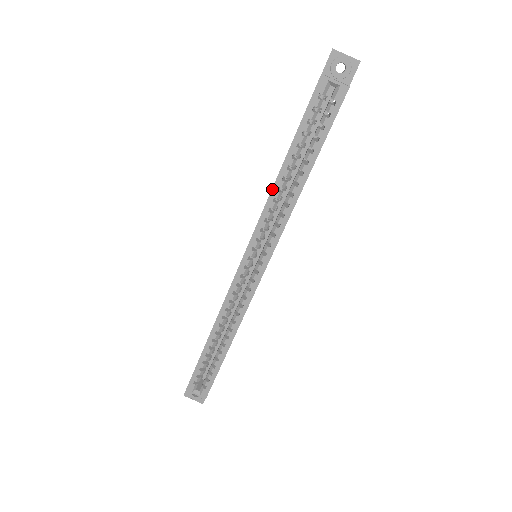
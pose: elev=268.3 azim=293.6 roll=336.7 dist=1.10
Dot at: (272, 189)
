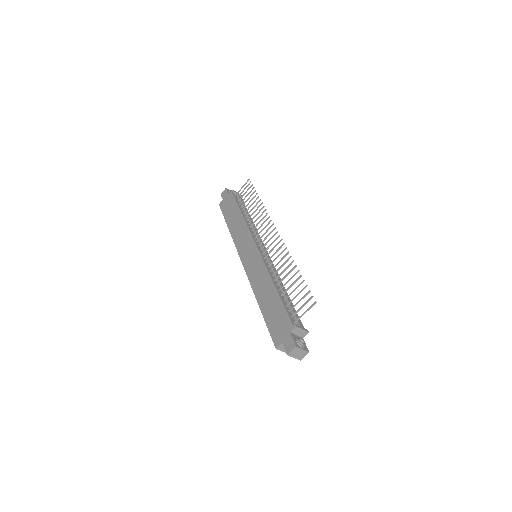
Dot at: (255, 295)
